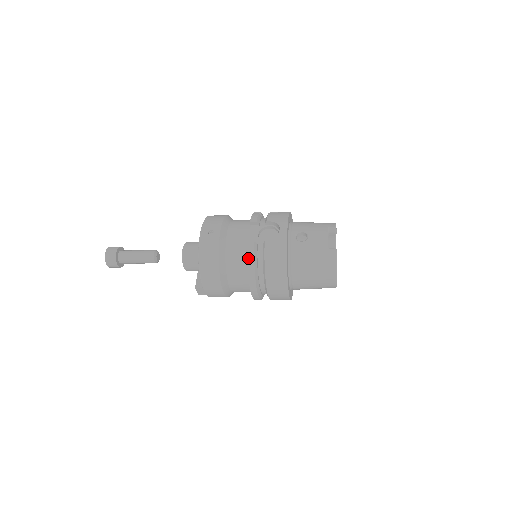
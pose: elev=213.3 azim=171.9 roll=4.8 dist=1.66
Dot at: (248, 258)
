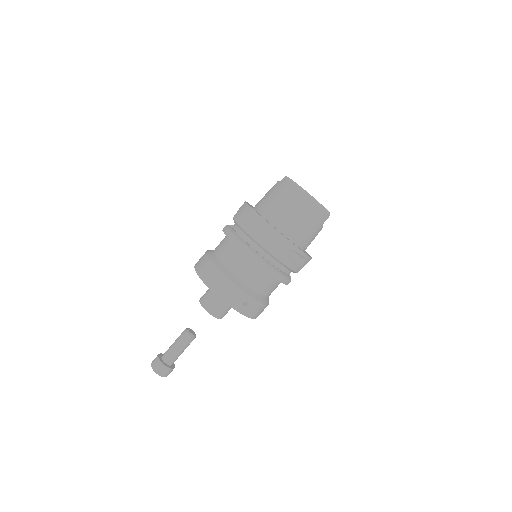
Dot at: (226, 234)
